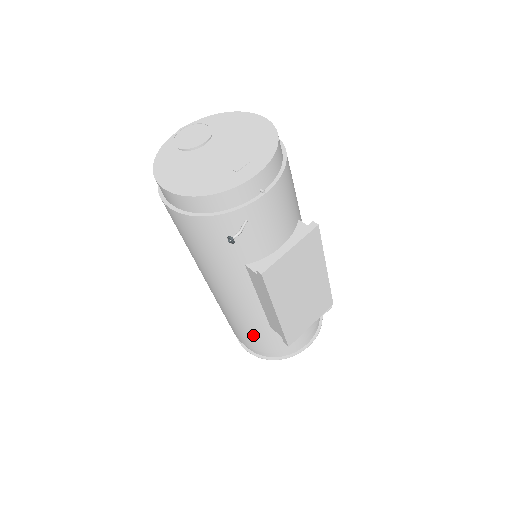
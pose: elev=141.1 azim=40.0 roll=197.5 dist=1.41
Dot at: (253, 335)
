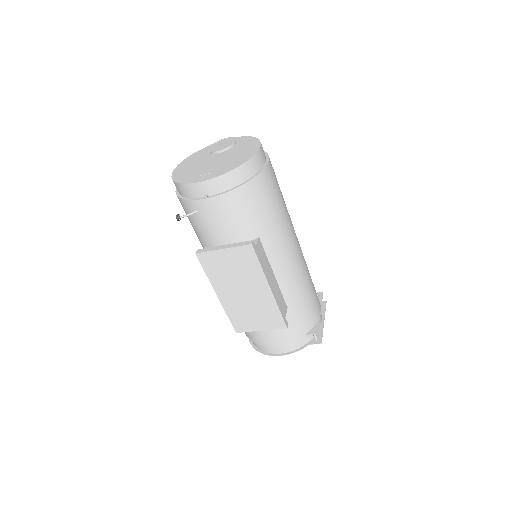
Dot at: occluded
